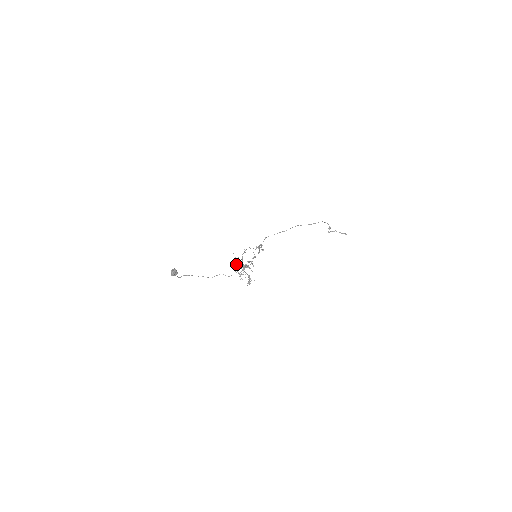
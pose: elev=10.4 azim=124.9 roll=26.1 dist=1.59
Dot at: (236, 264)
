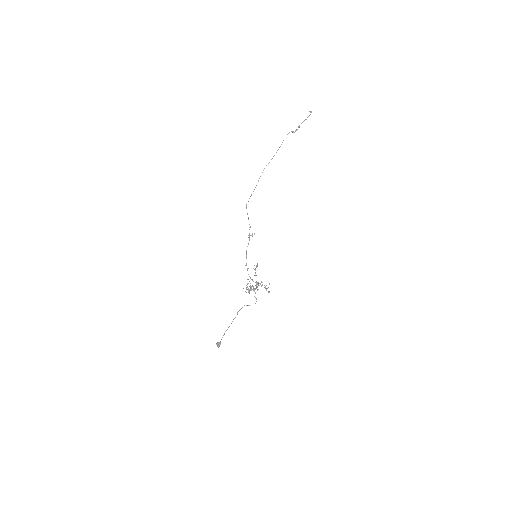
Dot at: (250, 290)
